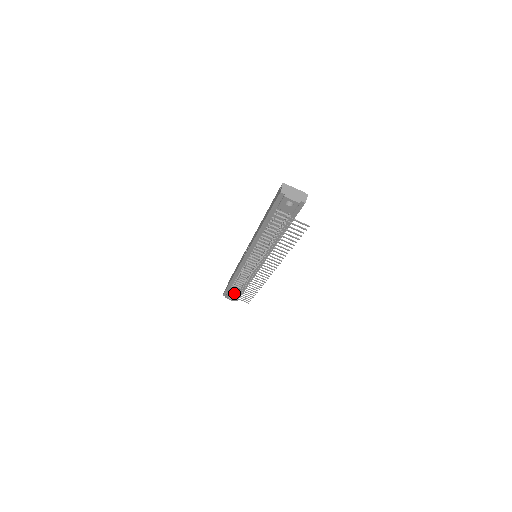
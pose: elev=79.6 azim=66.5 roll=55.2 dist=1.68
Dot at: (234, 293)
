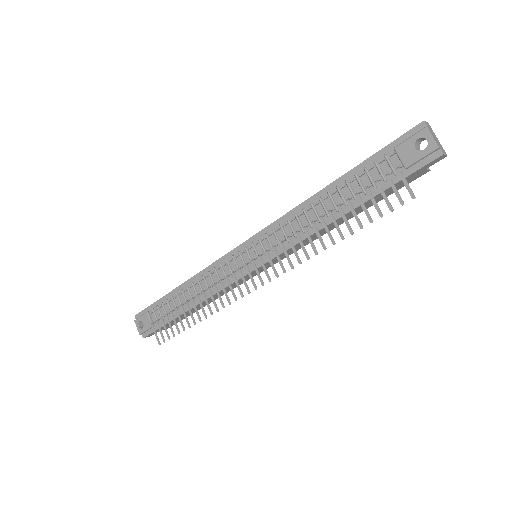
Dot at: (156, 316)
